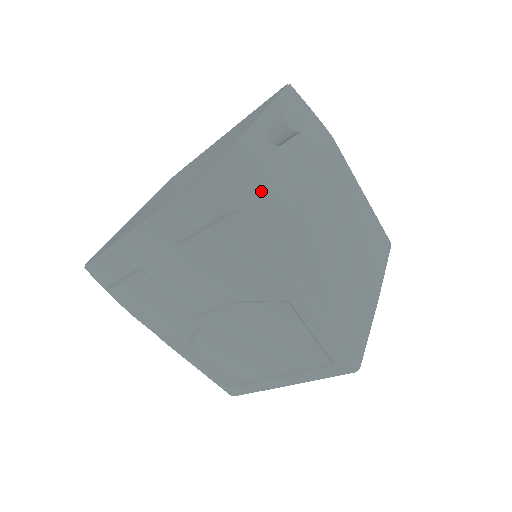
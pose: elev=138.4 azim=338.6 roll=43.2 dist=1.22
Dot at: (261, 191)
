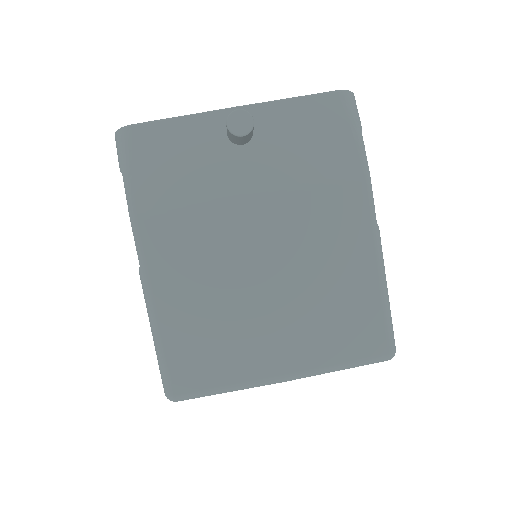
Dot at: (161, 171)
